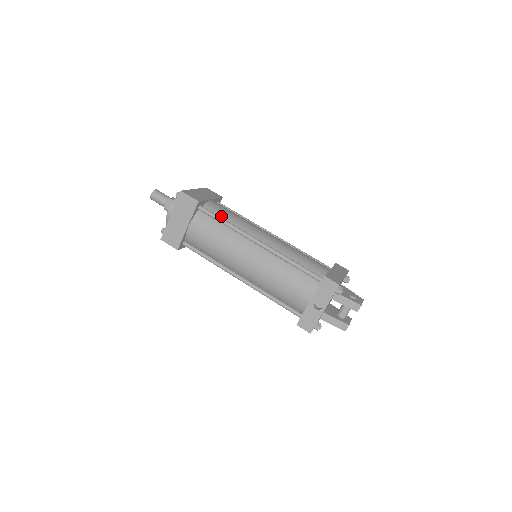
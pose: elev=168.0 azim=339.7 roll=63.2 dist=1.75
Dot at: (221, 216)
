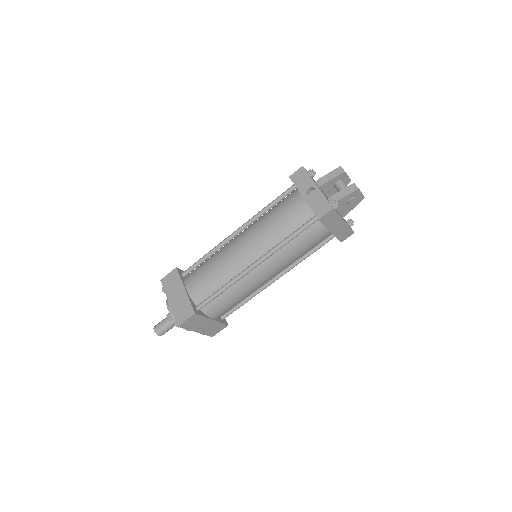
Dot at: (203, 262)
